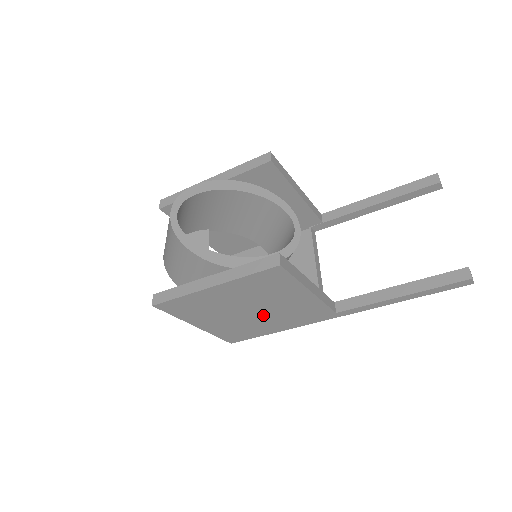
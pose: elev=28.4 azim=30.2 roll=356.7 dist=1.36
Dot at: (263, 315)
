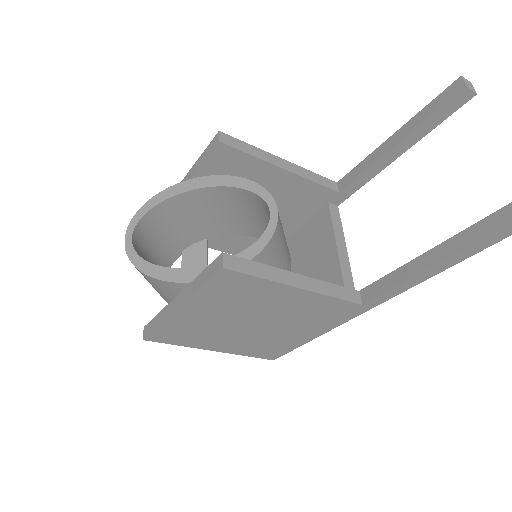
Dot at: (273, 325)
